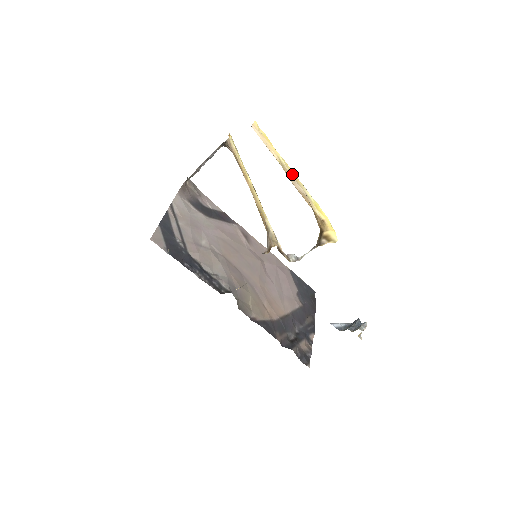
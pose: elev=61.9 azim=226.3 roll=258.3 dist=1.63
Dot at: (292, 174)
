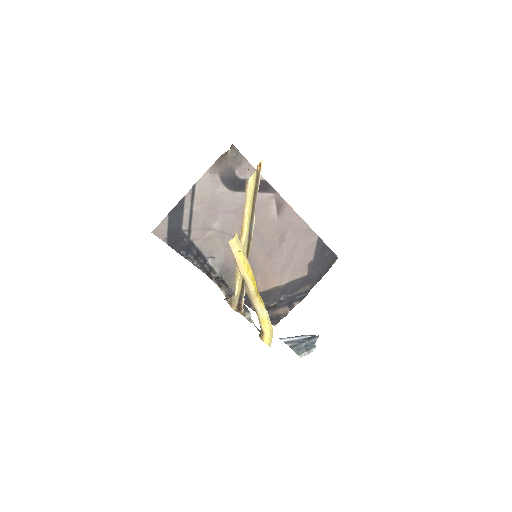
Dot at: (251, 292)
